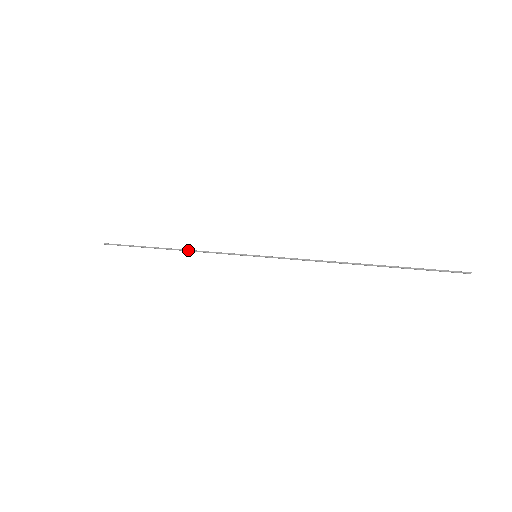
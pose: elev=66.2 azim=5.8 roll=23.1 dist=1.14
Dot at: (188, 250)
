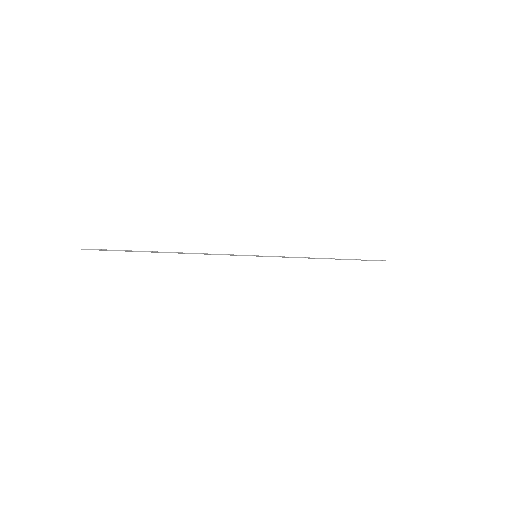
Dot at: occluded
